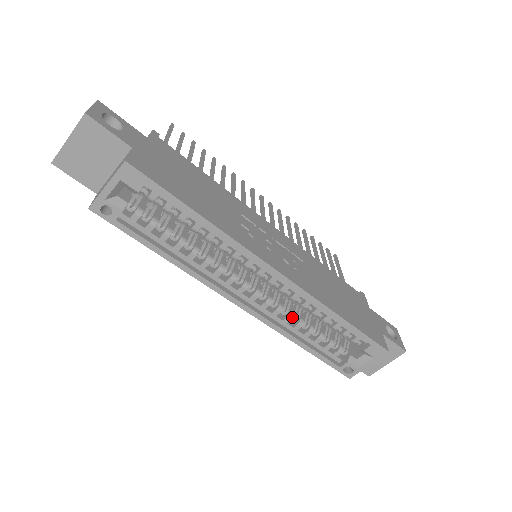
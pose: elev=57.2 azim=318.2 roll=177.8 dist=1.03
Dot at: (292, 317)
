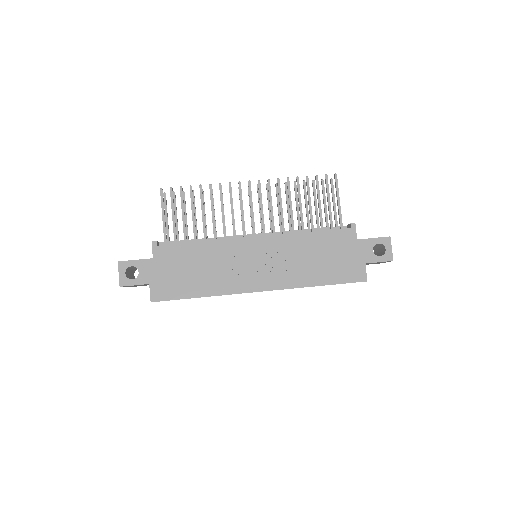
Dot at: occluded
